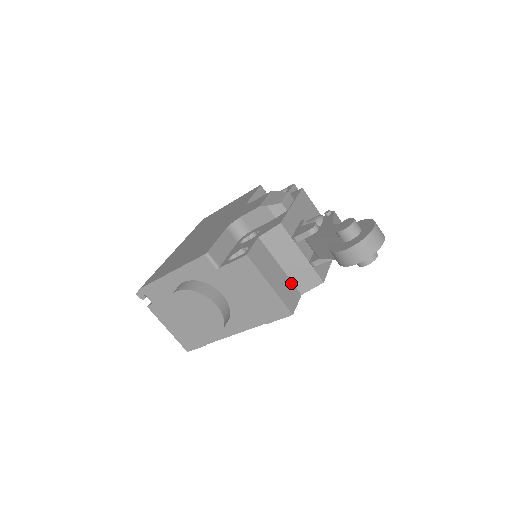
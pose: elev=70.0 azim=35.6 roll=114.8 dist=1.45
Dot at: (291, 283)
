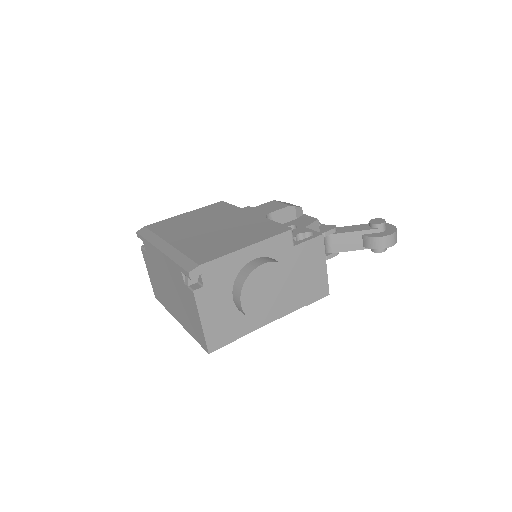
Dot at: occluded
